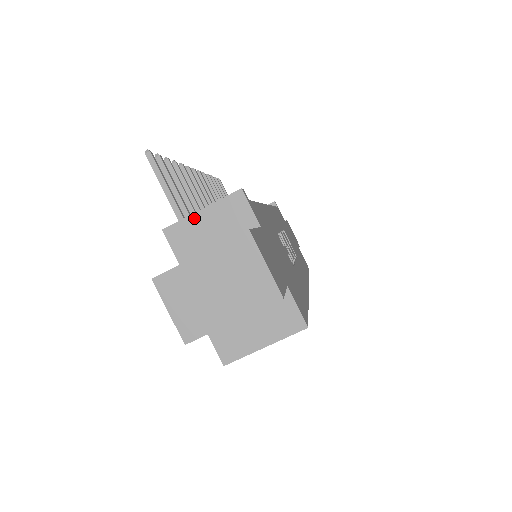
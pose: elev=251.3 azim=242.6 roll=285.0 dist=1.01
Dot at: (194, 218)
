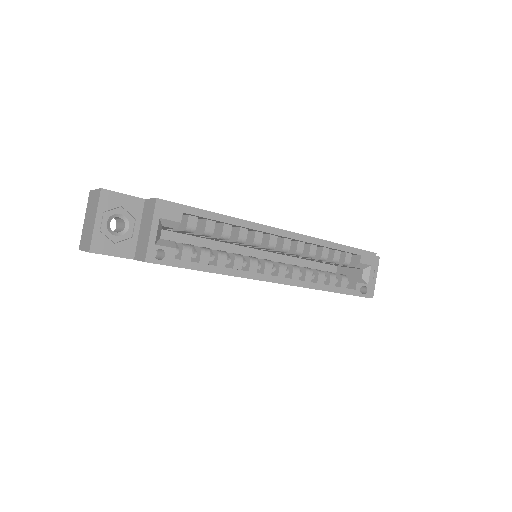
Dot at: occluded
